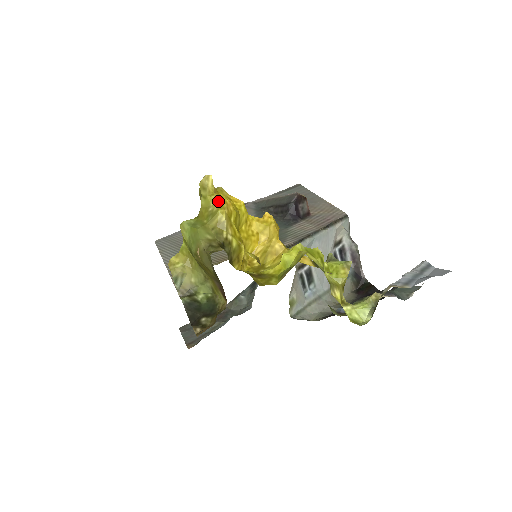
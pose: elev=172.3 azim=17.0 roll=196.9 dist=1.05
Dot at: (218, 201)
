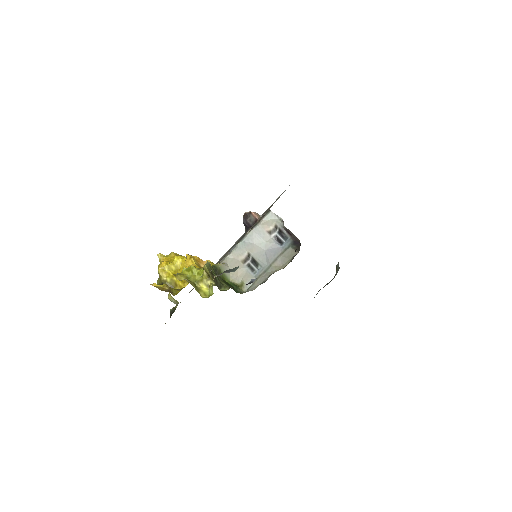
Dot at: (159, 265)
